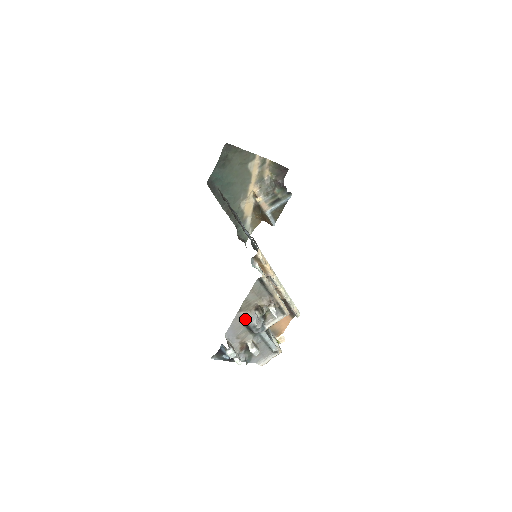
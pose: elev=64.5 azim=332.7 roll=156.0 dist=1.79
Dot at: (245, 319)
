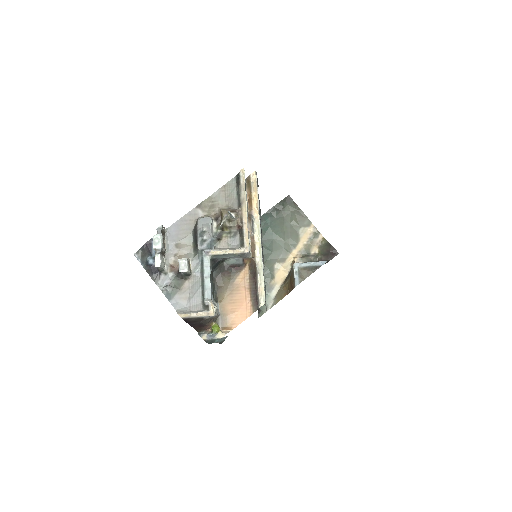
Dot at: (198, 218)
